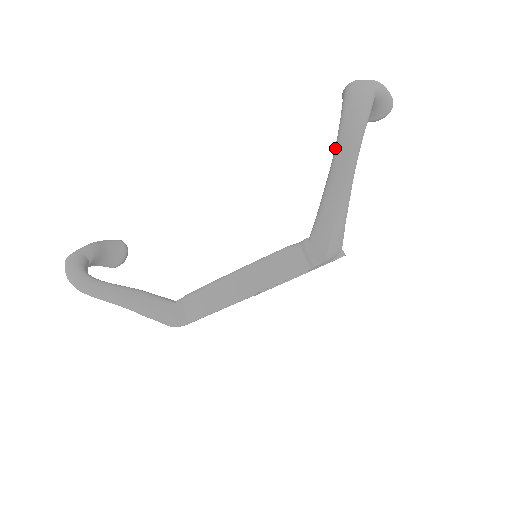
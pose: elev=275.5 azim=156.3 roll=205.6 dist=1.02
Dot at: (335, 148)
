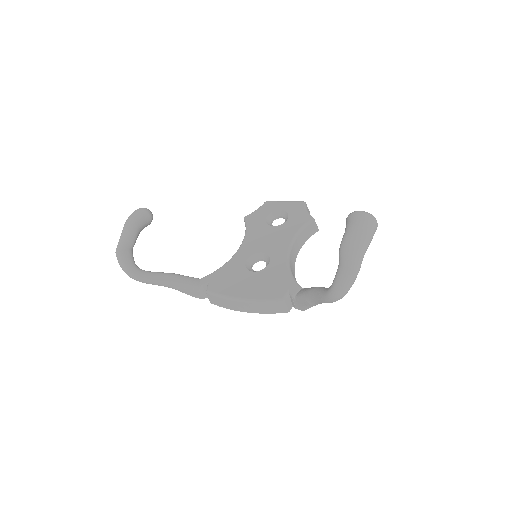
Dot at: (324, 295)
